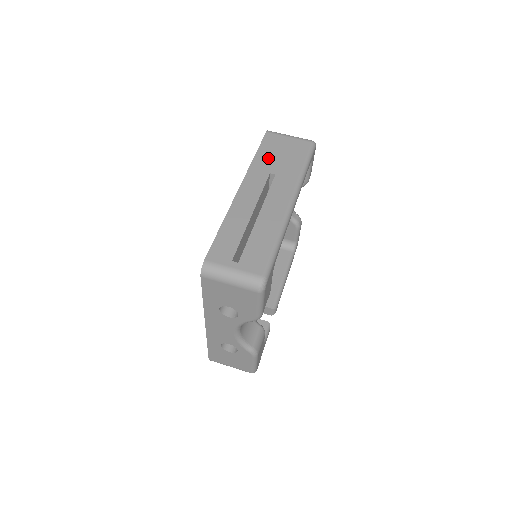
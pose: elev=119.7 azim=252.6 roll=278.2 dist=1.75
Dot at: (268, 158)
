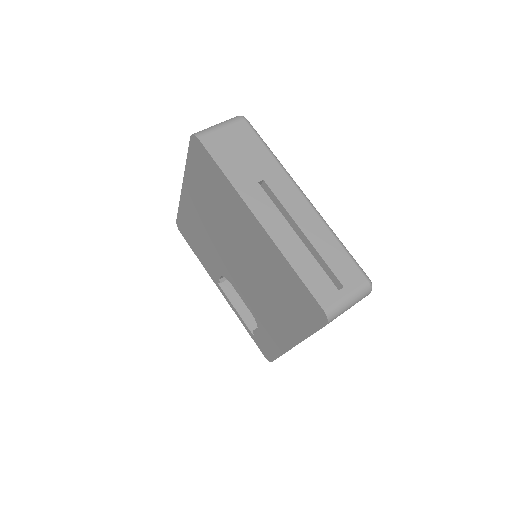
Dot at: (237, 167)
